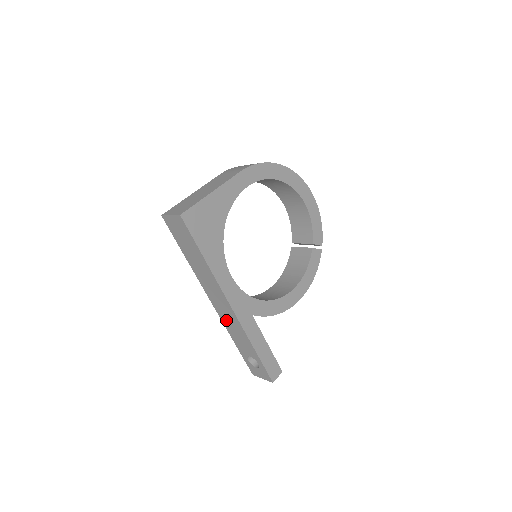
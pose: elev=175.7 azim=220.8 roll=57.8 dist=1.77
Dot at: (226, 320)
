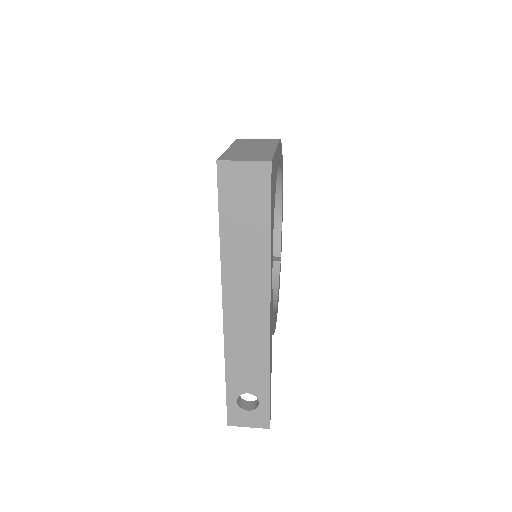
Dot at: (237, 337)
